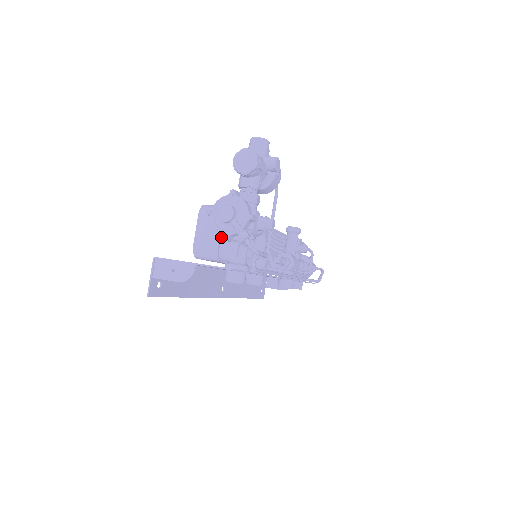
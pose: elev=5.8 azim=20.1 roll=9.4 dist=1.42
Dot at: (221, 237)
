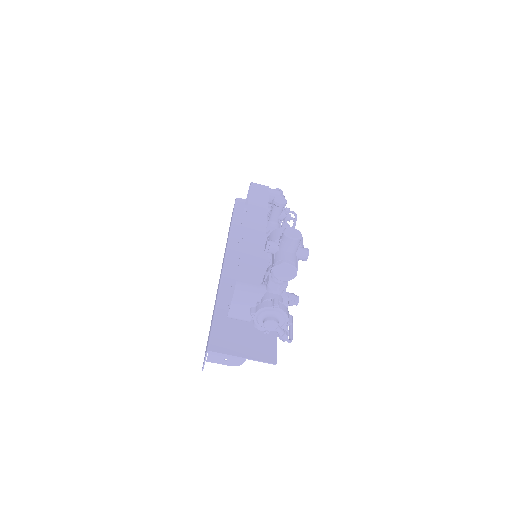
Dot at: occluded
